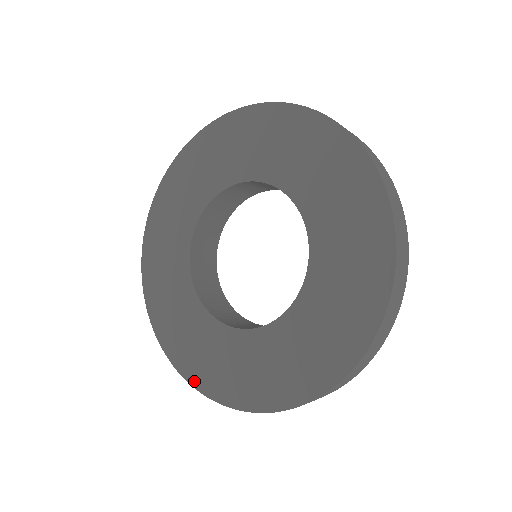
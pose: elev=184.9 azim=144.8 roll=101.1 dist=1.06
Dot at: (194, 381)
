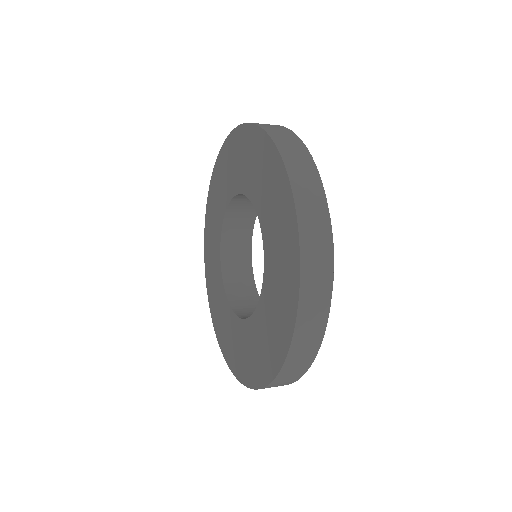
Dot at: (205, 261)
